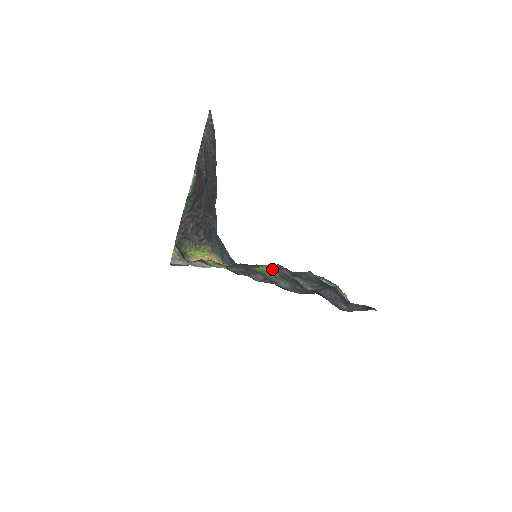
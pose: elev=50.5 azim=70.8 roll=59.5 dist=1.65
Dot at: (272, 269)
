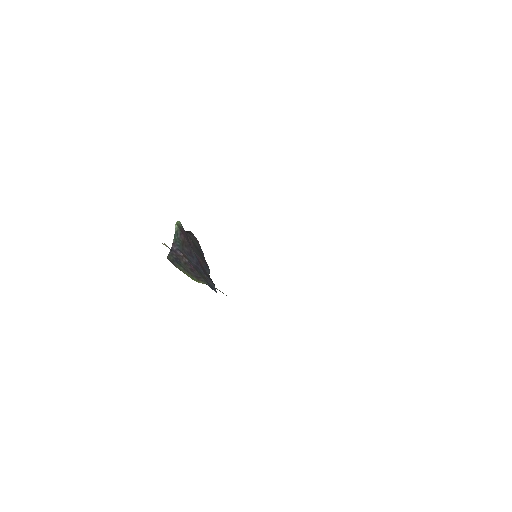
Dot at: occluded
